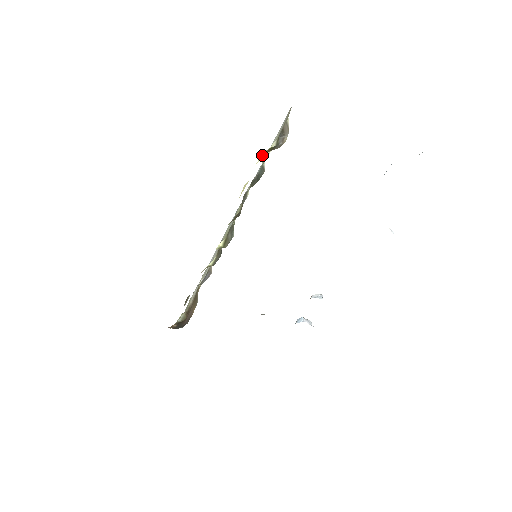
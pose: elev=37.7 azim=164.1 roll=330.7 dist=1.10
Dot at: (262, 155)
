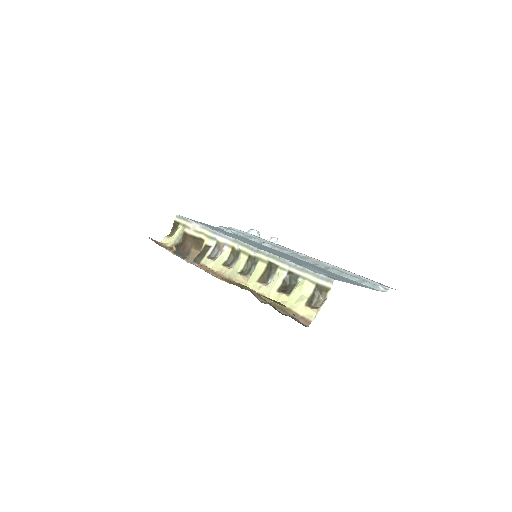
Dot at: (303, 303)
